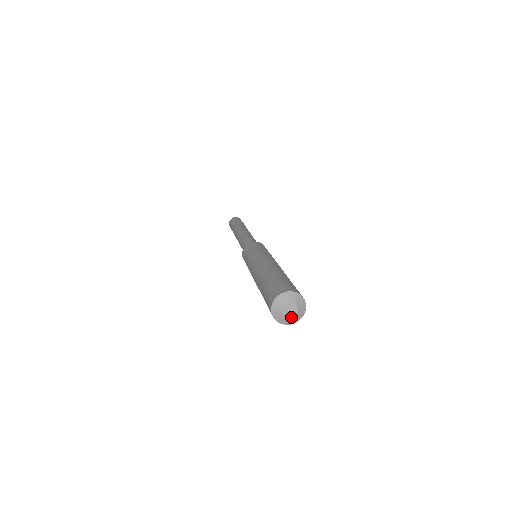
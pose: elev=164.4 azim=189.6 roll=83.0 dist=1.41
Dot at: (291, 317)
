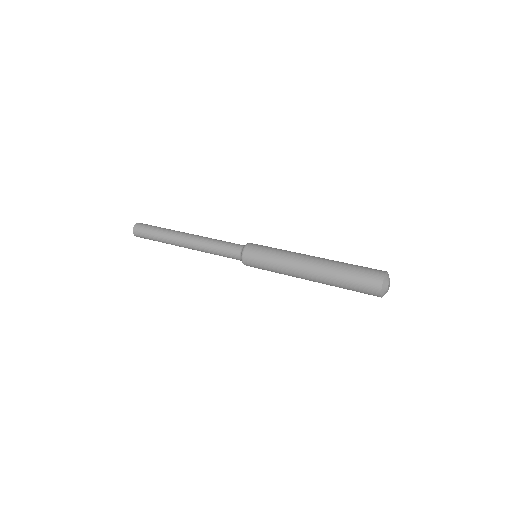
Dot at: (387, 291)
